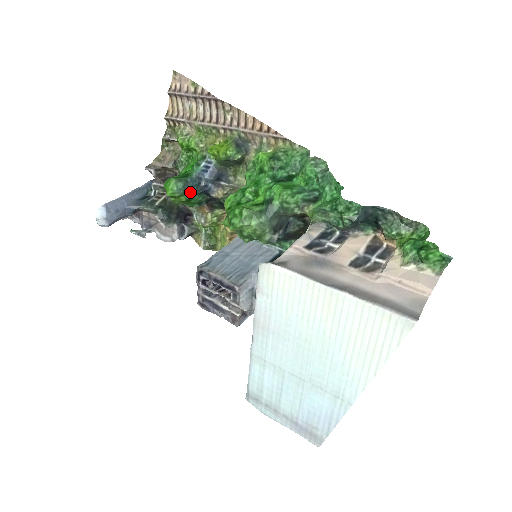
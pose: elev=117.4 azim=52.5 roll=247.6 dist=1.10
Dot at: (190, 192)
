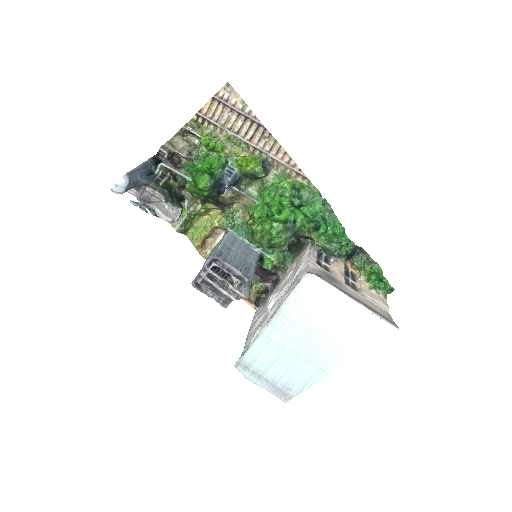
Dot at: (213, 189)
